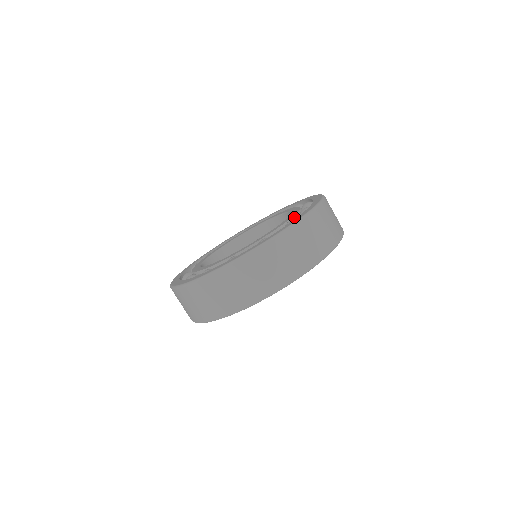
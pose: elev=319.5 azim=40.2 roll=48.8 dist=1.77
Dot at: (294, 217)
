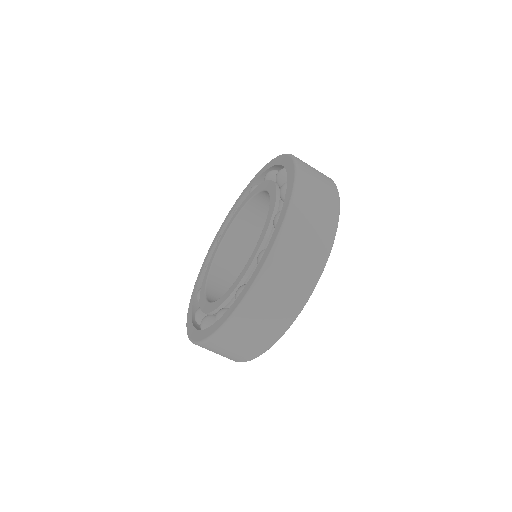
Dot at: occluded
